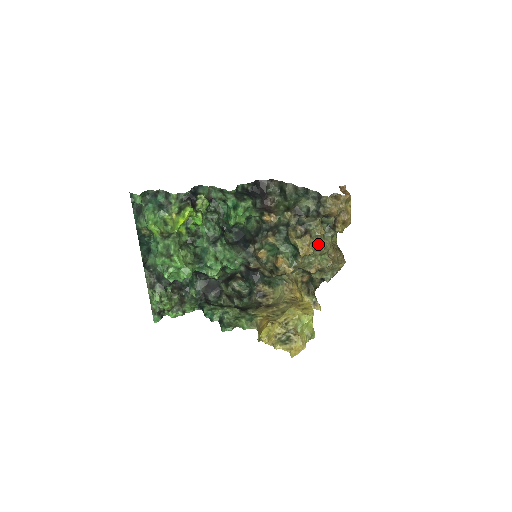
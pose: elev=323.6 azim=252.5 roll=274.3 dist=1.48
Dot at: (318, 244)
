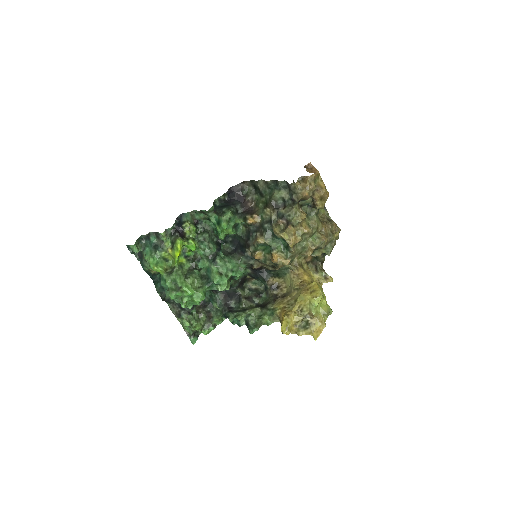
Dot at: (303, 229)
